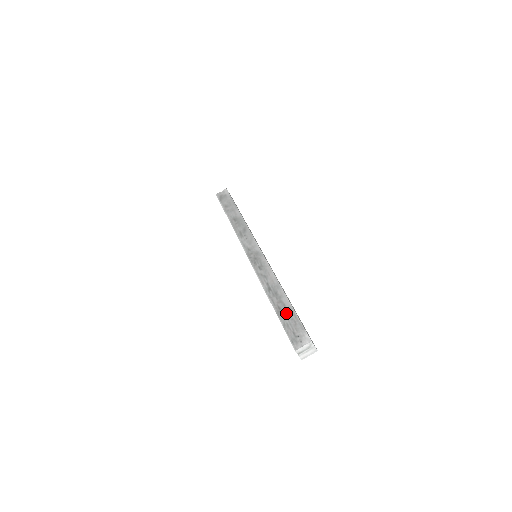
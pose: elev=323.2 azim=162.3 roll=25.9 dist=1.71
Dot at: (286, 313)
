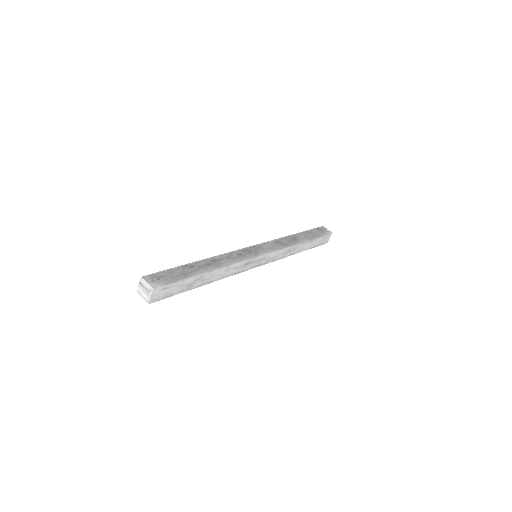
Dot at: (186, 271)
